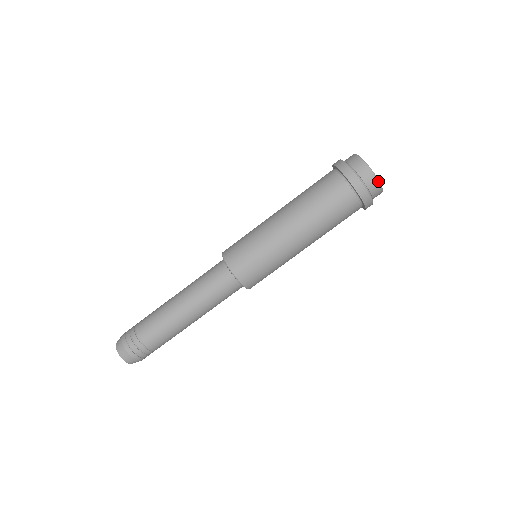
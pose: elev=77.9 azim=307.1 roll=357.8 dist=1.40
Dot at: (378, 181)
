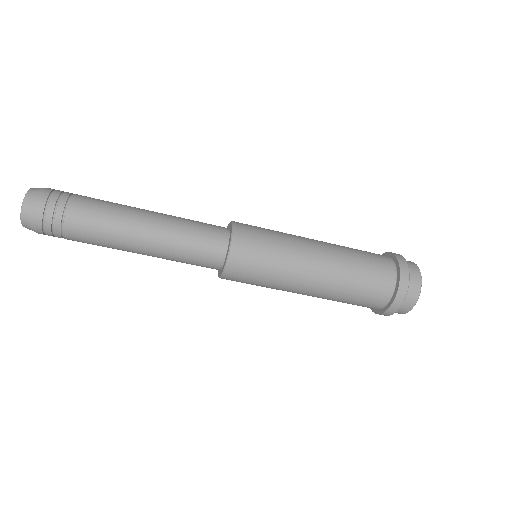
Dot at: occluded
